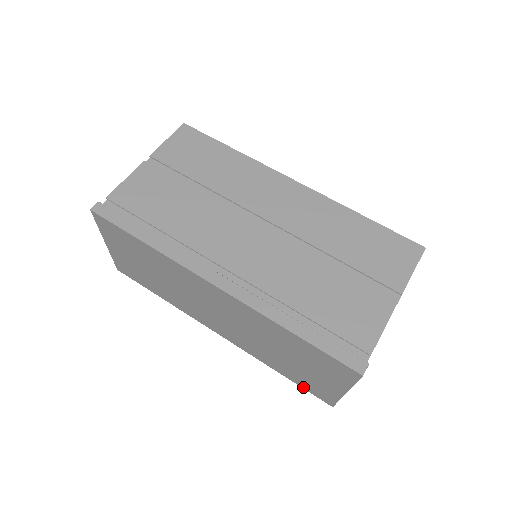
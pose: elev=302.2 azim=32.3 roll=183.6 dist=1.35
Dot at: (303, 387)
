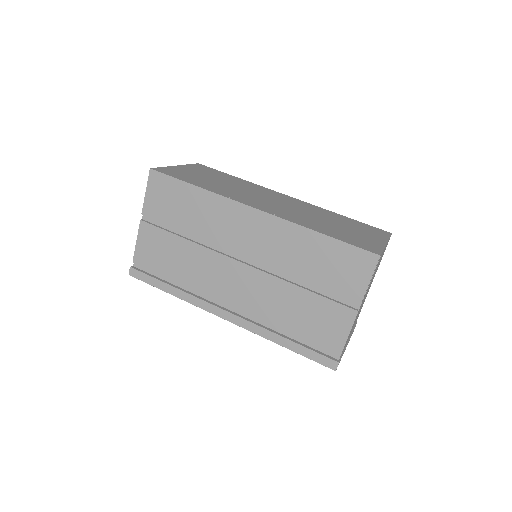
Dot at: occluded
